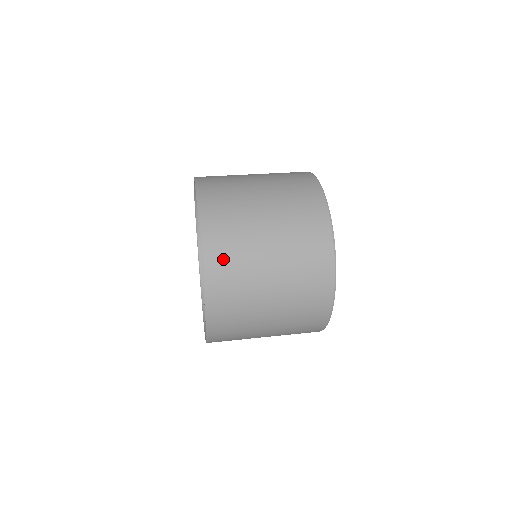
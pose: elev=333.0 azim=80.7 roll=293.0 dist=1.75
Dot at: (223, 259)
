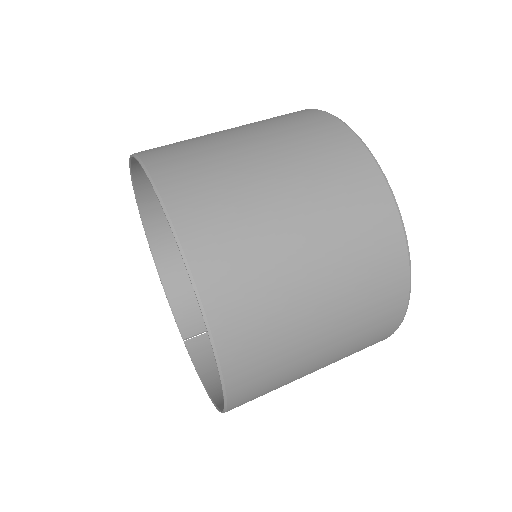
Dot at: (234, 288)
